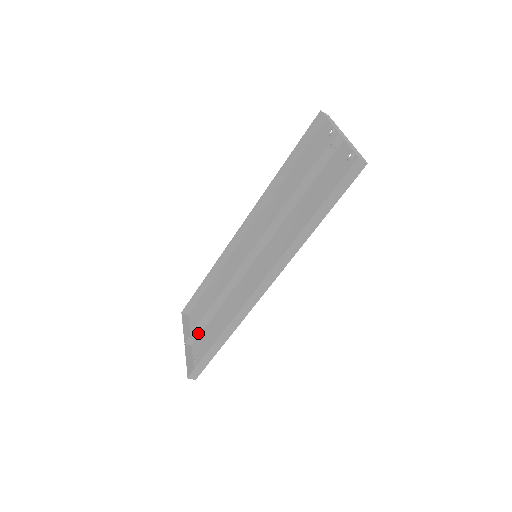
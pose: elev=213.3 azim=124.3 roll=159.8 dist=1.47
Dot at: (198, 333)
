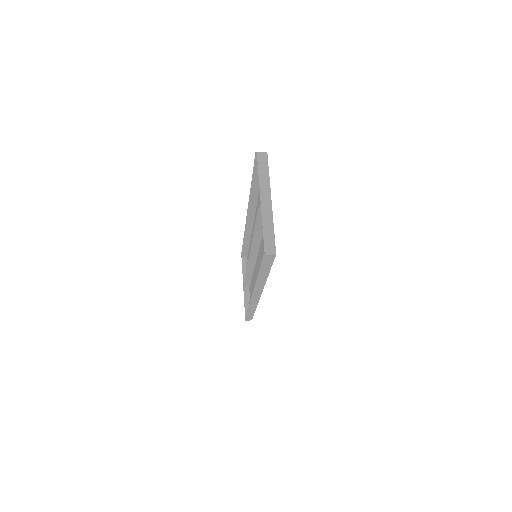
Dot at: (248, 284)
